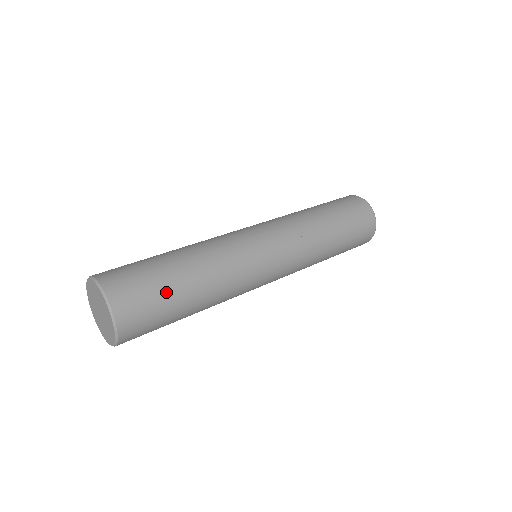
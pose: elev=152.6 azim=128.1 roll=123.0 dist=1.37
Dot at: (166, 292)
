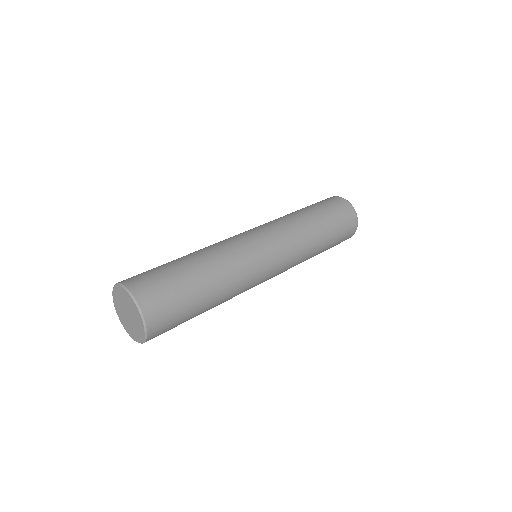
Dot at: (188, 318)
